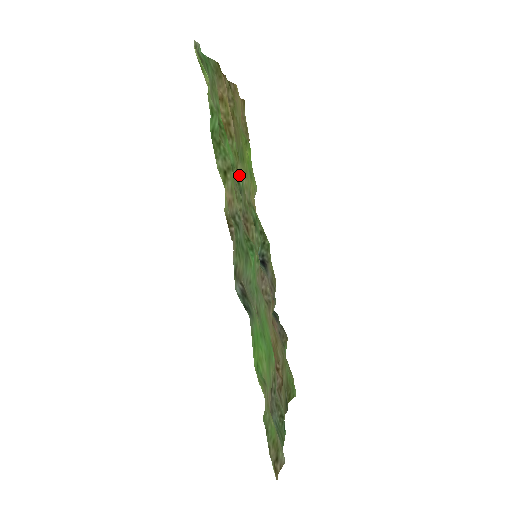
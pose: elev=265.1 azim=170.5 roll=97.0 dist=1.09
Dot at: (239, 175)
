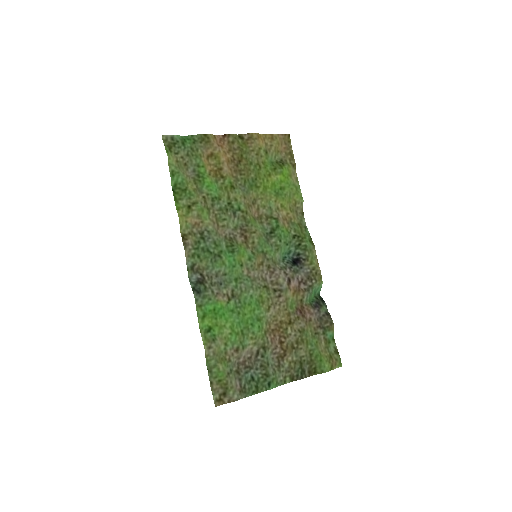
Dot at: (234, 201)
